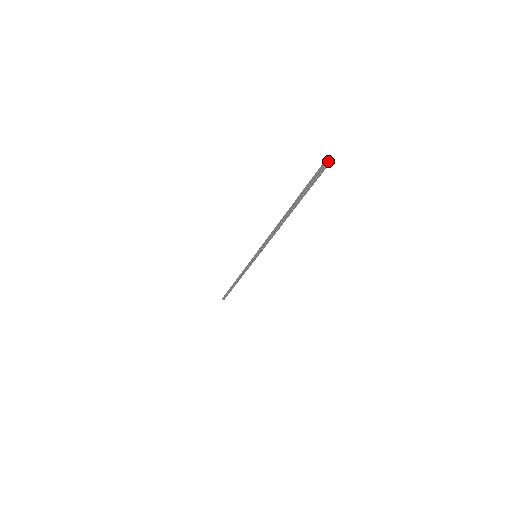
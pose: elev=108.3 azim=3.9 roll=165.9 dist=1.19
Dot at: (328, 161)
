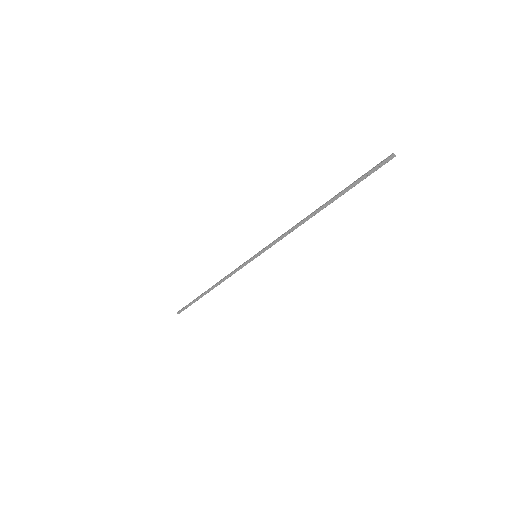
Dot at: (392, 156)
